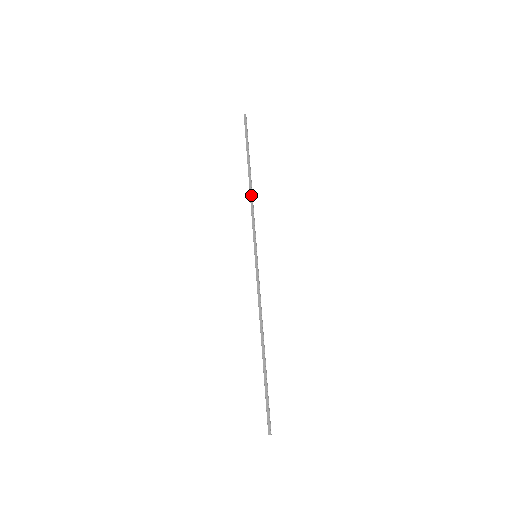
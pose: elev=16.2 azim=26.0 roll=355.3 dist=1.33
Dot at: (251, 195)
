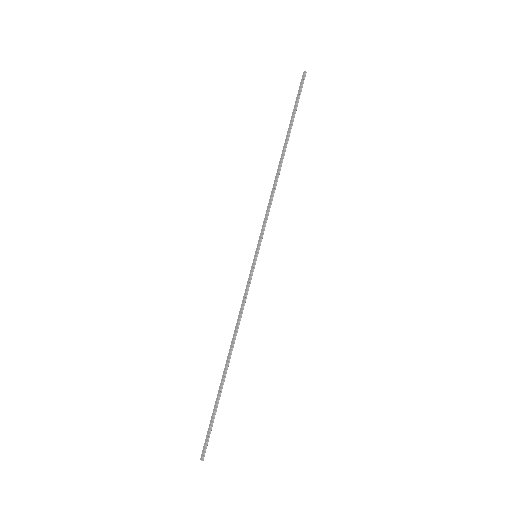
Dot at: (275, 179)
